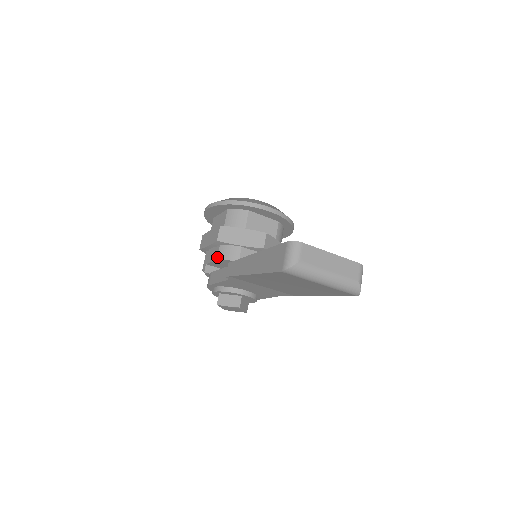
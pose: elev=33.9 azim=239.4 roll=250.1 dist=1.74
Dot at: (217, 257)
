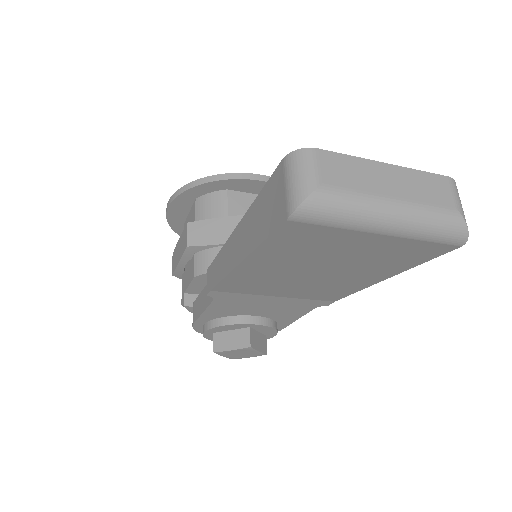
Dot at: (193, 273)
